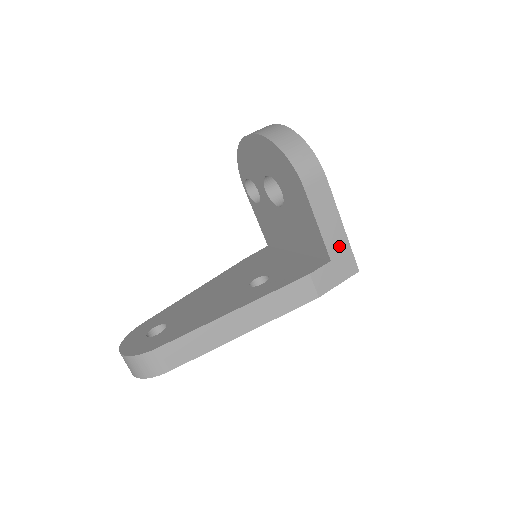
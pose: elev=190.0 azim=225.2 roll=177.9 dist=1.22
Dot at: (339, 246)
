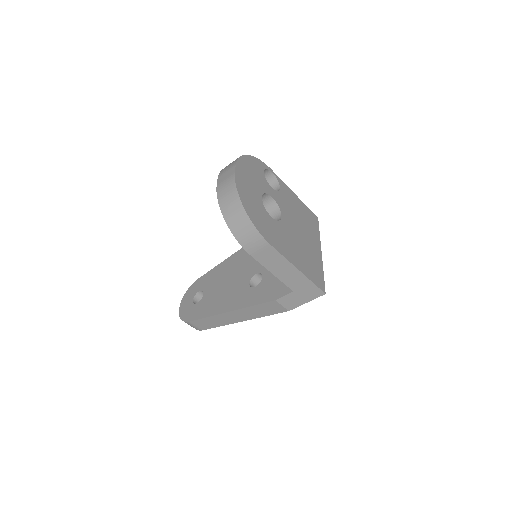
Dot at: (299, 282)
